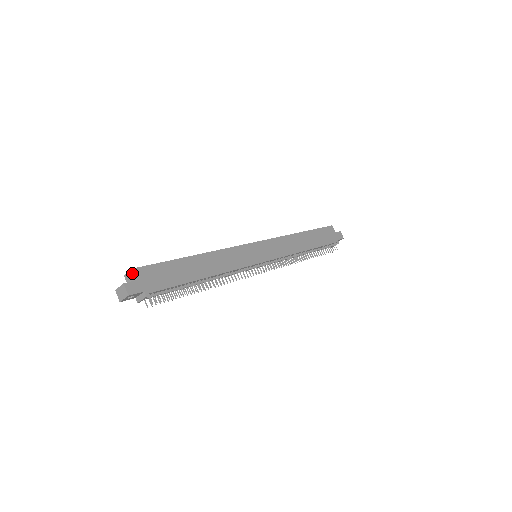
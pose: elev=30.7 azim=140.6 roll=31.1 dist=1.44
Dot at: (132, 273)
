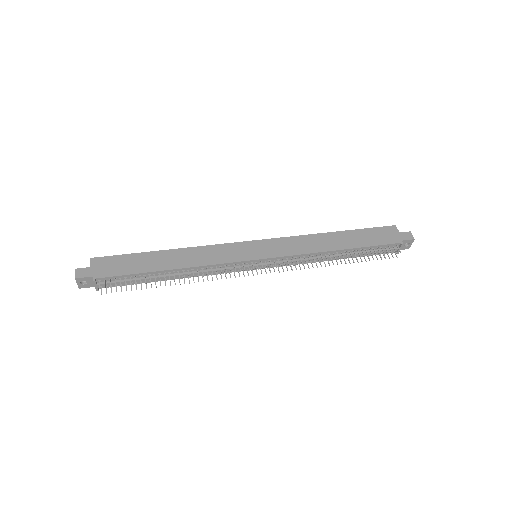
Dot at: (90, 262)
